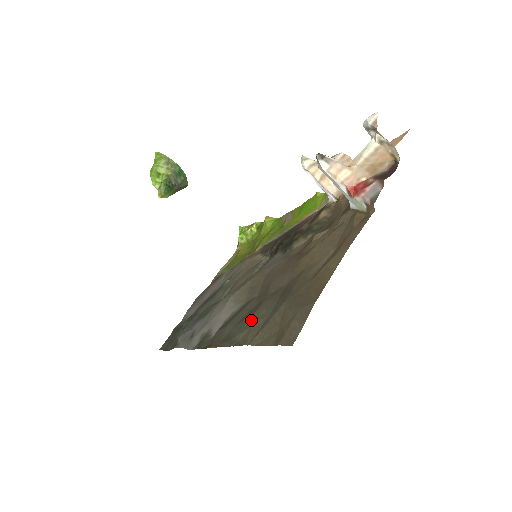
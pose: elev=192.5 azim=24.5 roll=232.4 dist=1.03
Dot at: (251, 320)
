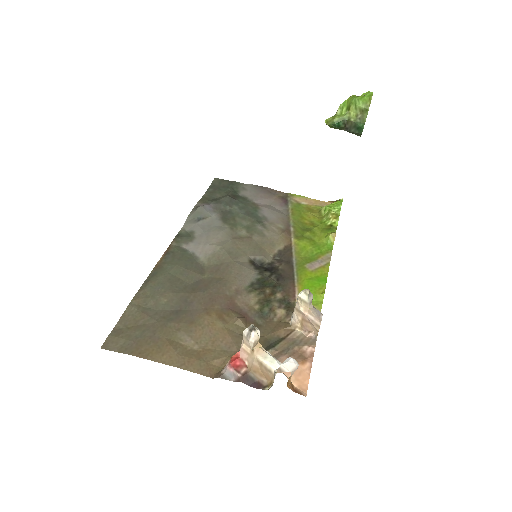
Dot at: (160, 292)
